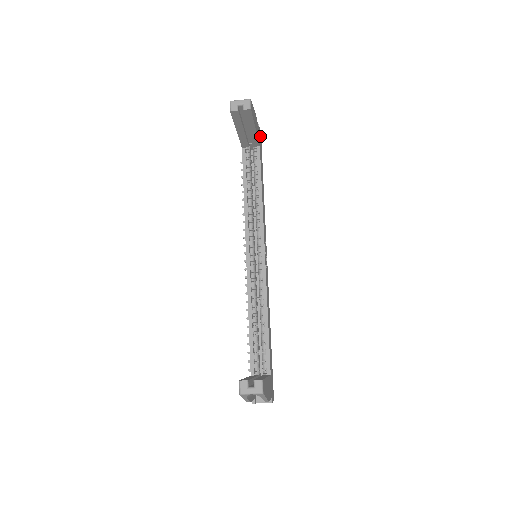
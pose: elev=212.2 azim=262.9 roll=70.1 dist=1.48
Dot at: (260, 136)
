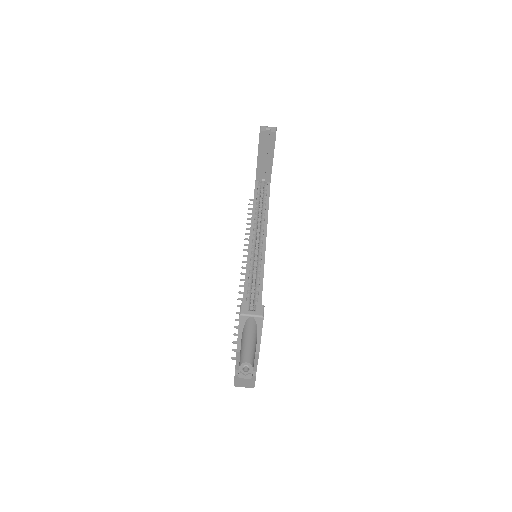
Dot at: occluded
